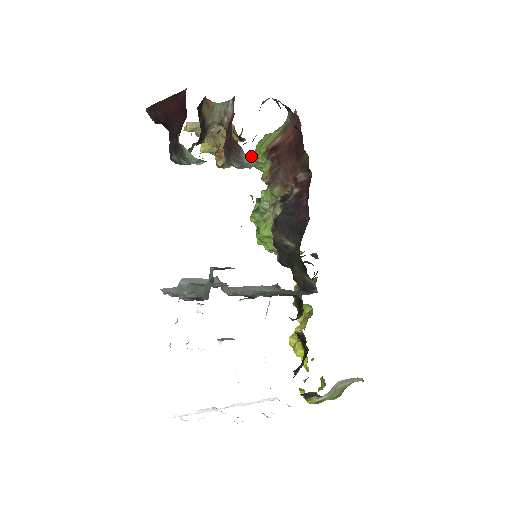
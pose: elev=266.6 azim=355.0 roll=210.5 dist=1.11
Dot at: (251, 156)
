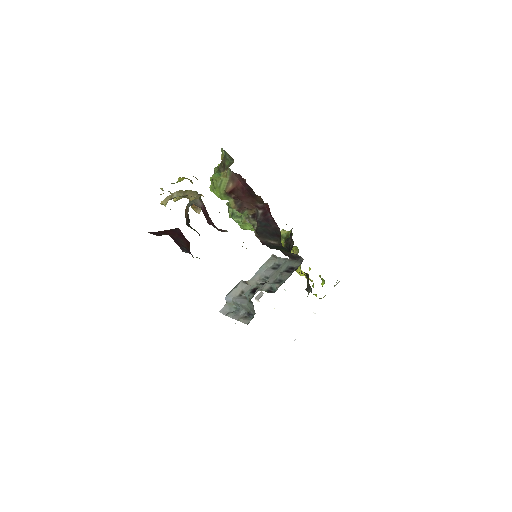
Dot at: occluded
